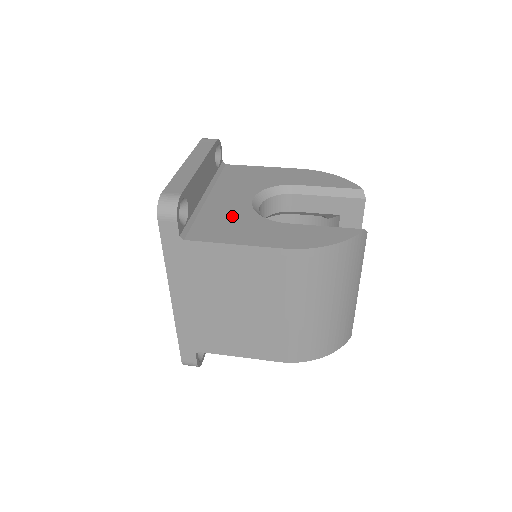
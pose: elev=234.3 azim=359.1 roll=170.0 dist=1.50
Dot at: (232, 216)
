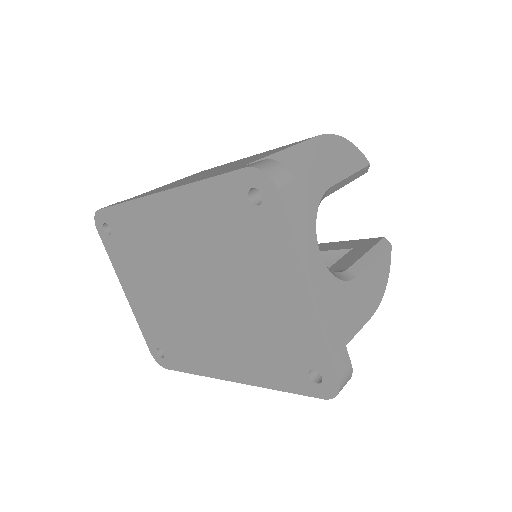
Dot at: occluded
